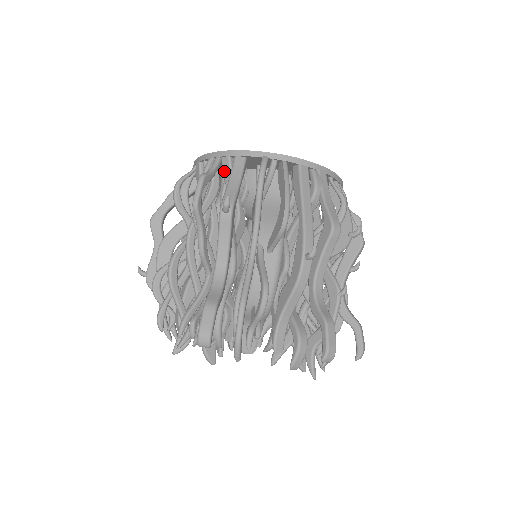
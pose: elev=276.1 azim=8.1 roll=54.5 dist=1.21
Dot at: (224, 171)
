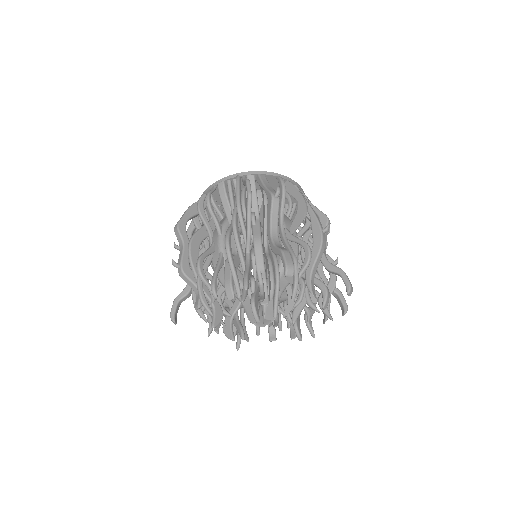
Dot at: occluded
